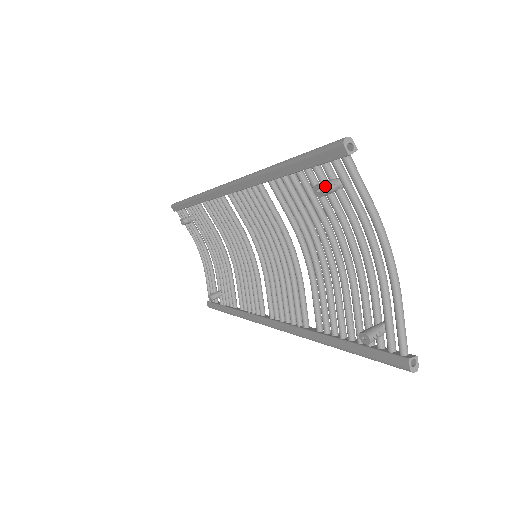
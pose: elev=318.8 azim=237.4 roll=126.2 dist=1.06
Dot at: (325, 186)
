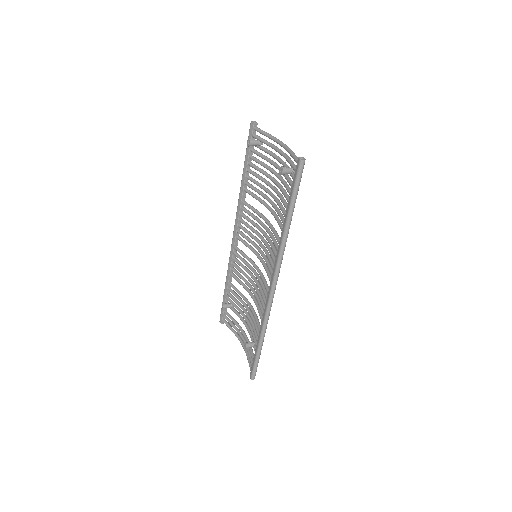
Dot at: (250, 139)
